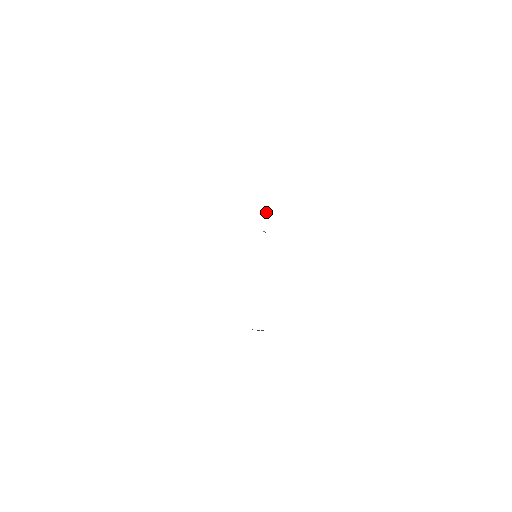
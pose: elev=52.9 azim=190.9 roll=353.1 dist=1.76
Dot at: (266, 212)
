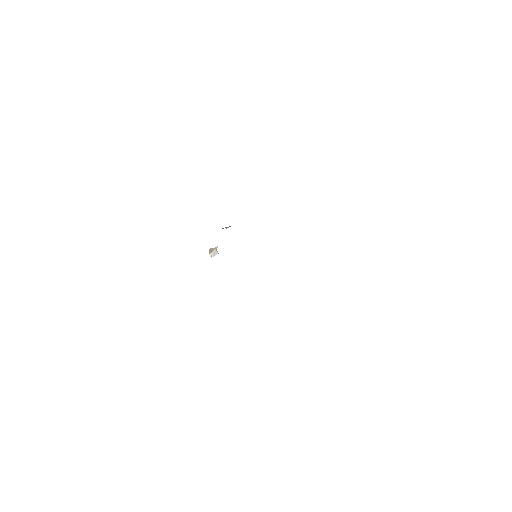
Dot at: (212, 251)
